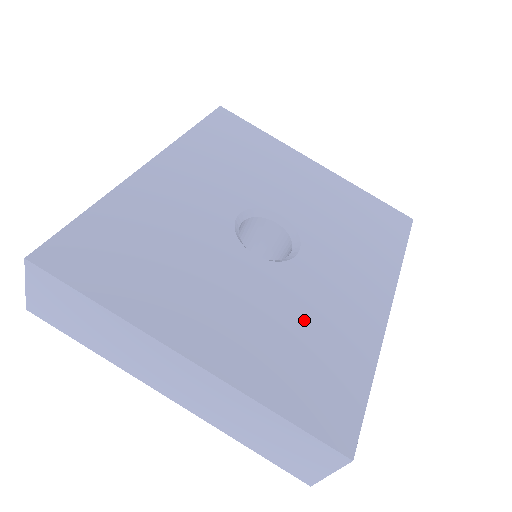
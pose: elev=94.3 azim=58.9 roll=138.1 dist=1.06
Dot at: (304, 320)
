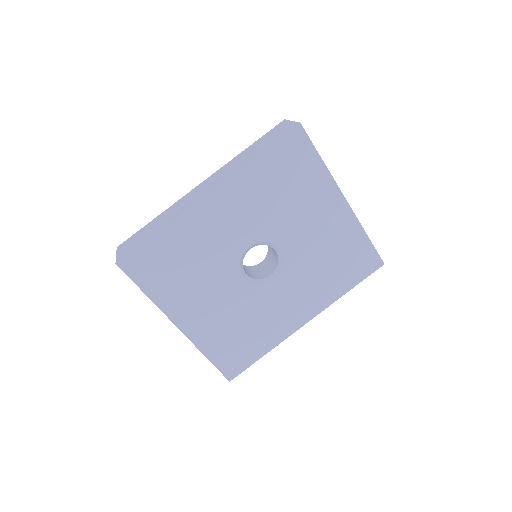
Dot at: (248, 321)
